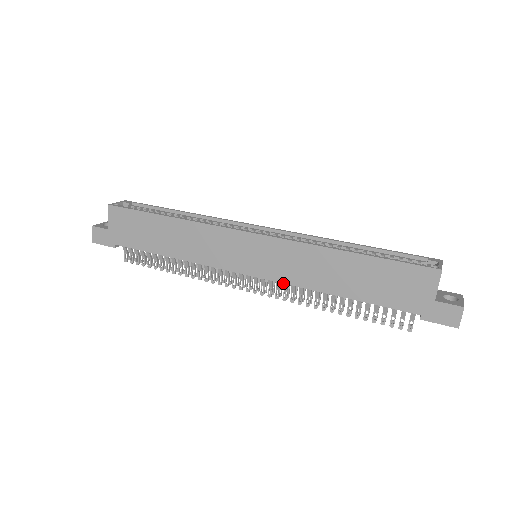
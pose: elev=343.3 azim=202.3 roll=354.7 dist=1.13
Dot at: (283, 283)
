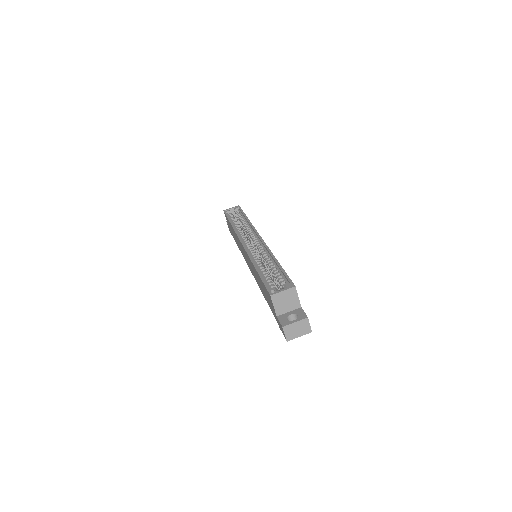
Dot at: occluded
